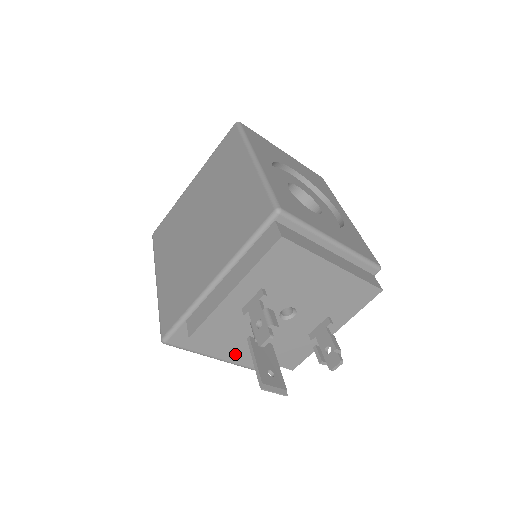
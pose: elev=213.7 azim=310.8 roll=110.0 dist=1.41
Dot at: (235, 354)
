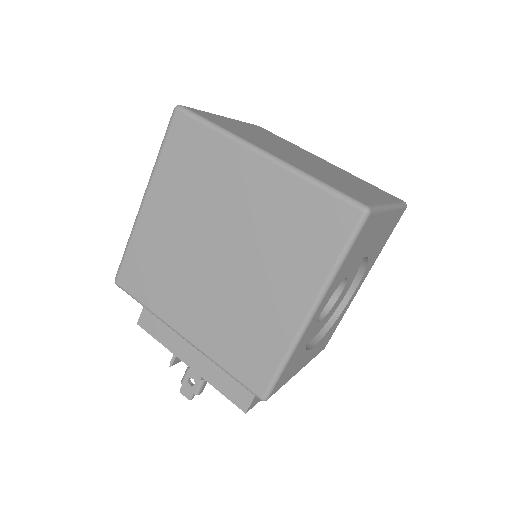
Dot at: occluded
